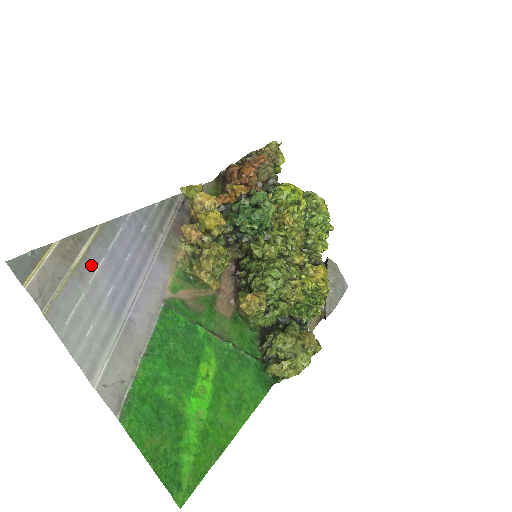
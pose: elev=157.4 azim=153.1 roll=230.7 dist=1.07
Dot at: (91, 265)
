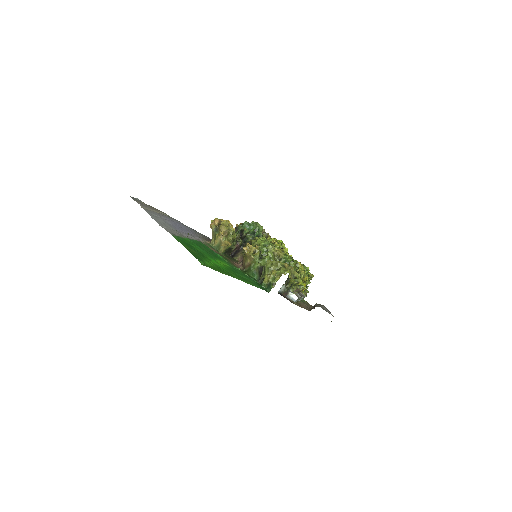
Dot at: (163, 216)
